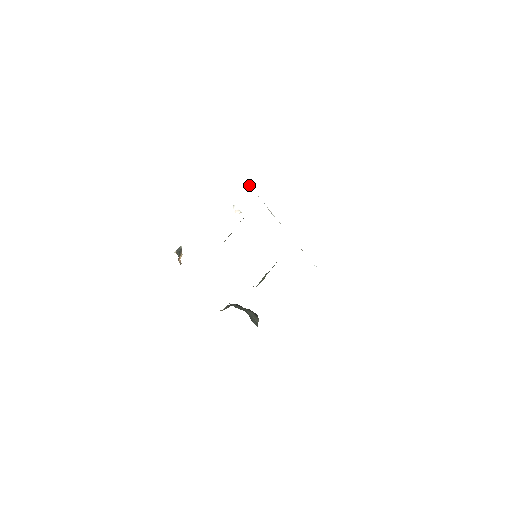
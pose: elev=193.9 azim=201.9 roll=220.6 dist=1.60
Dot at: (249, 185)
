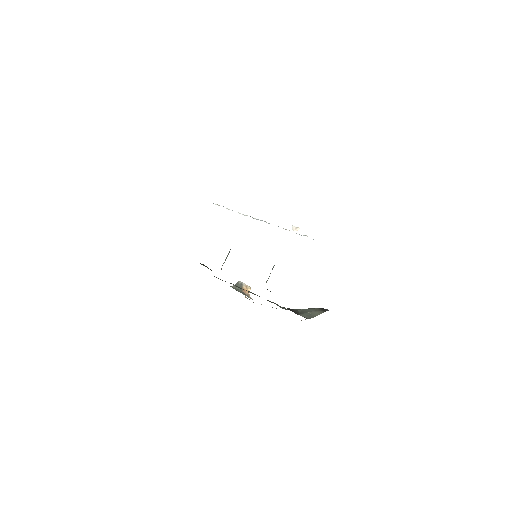
Dot at: occluded
